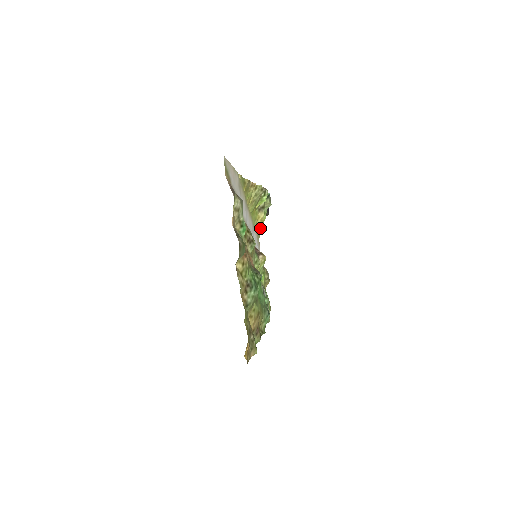
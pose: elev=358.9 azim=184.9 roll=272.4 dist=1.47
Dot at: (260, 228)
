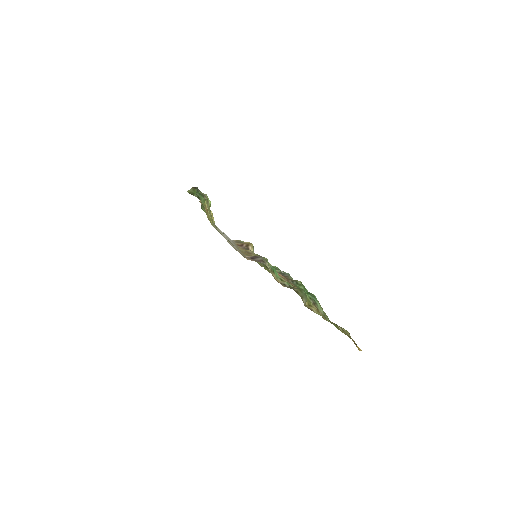
Dot at: occluded
